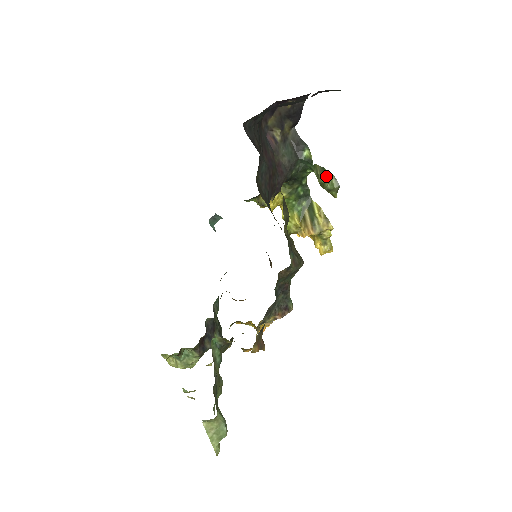
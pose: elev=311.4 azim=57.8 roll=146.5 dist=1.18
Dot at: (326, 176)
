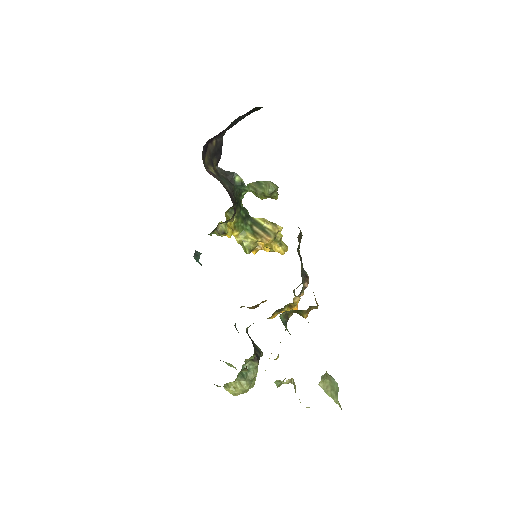
Dot at: (264, 185)
